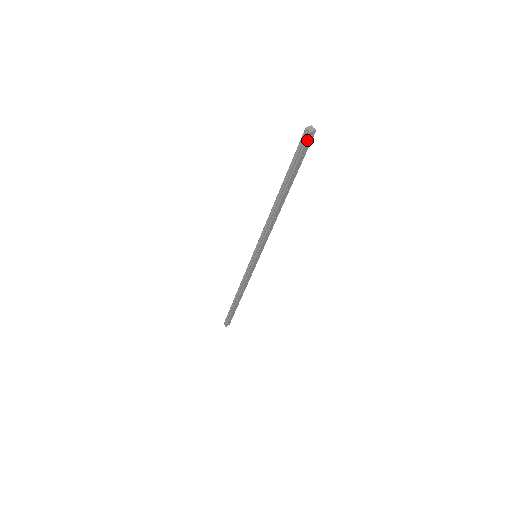
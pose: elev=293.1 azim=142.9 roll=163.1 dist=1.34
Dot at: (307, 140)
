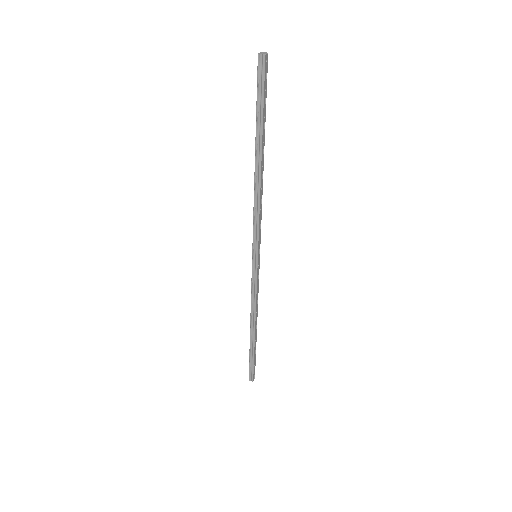
Dot at: (265, 66)
